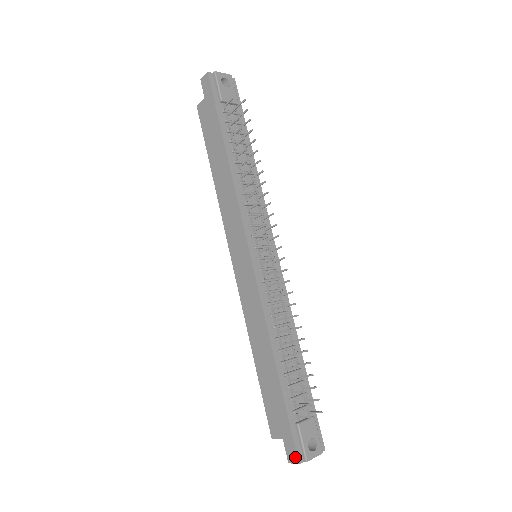
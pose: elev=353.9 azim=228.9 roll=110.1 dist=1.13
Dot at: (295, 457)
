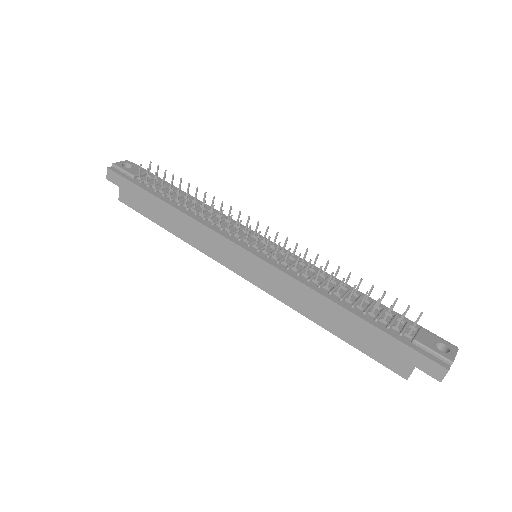
Dot at: (440, 368)
